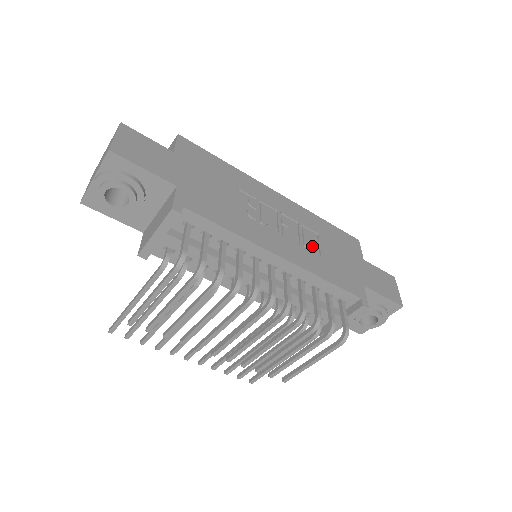
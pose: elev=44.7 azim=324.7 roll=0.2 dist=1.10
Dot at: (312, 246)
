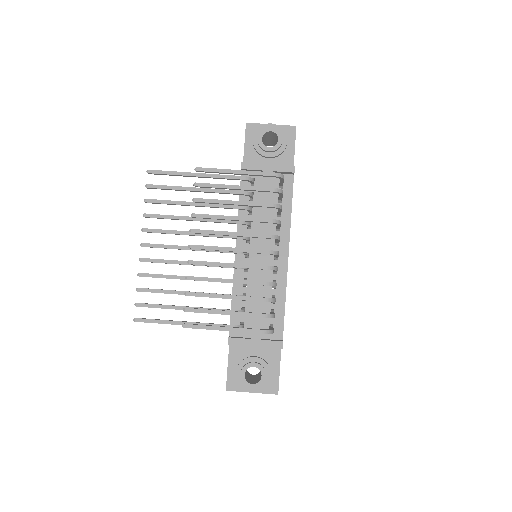
Dot at: occluded
